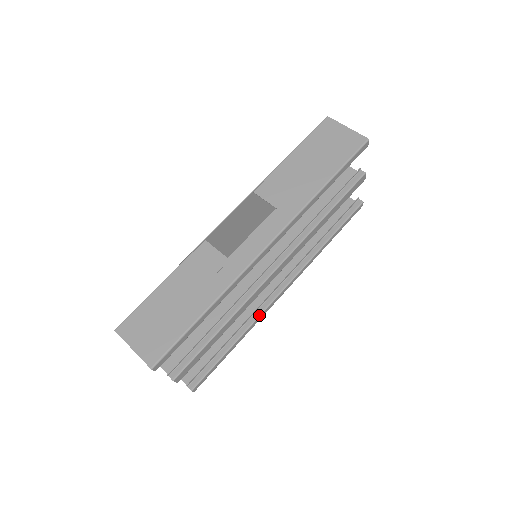
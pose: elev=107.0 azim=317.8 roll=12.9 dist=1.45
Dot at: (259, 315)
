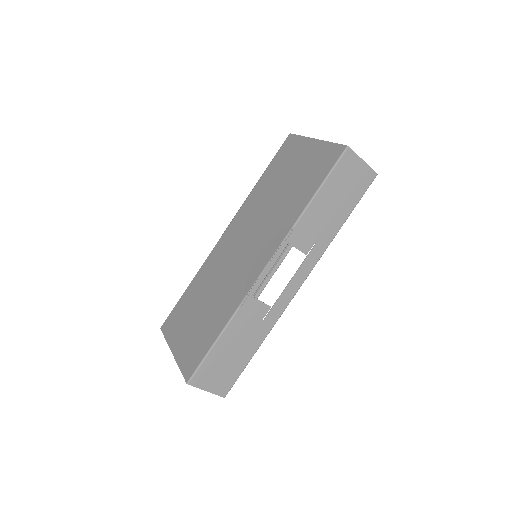
Dot at: occluded
